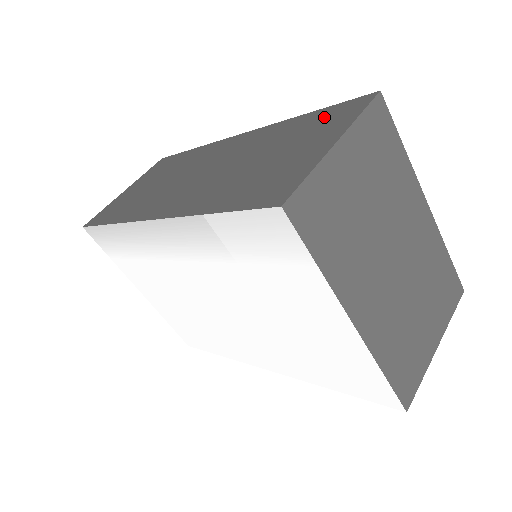
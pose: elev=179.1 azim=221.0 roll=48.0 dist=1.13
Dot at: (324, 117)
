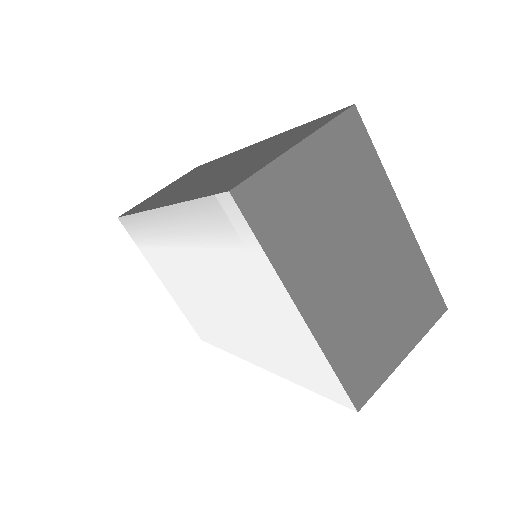
Dot at: (307, 127)
